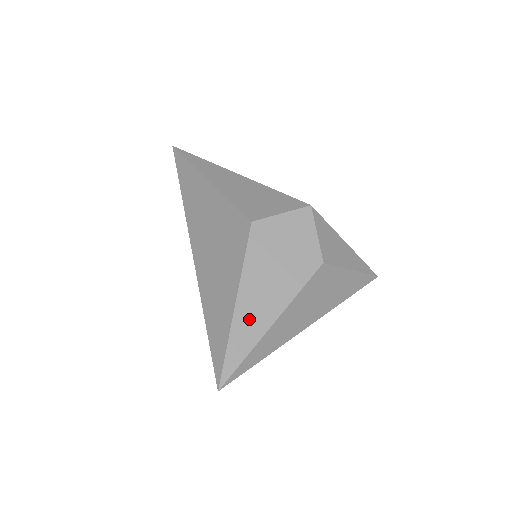
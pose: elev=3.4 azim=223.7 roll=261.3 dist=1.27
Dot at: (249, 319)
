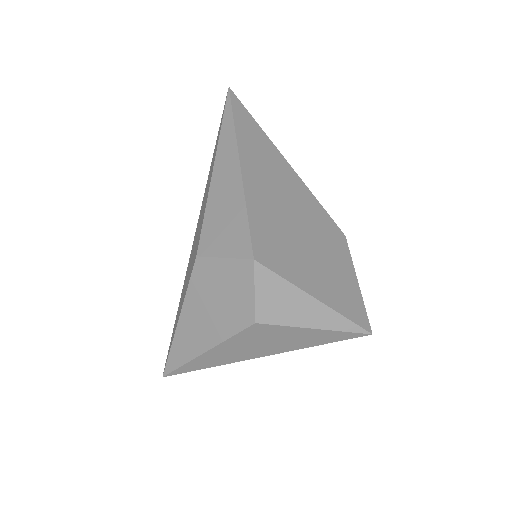
Dot at: (186, 340)
